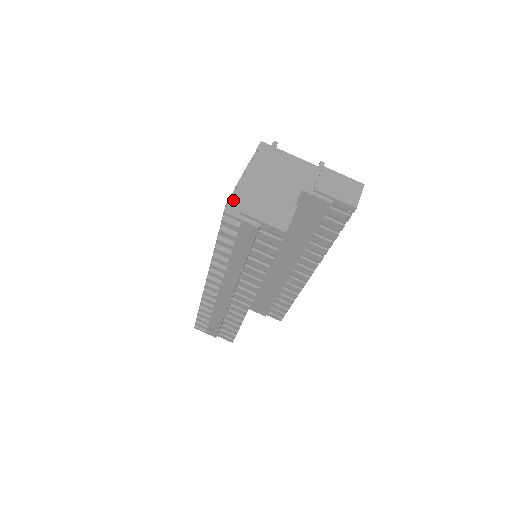
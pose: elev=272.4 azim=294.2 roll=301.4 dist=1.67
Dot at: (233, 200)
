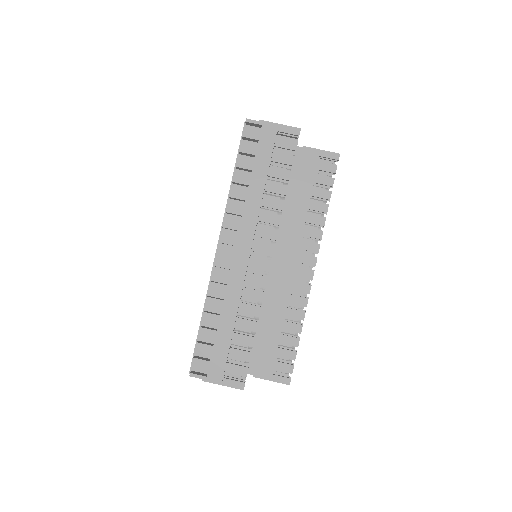
Dot at: occluded
